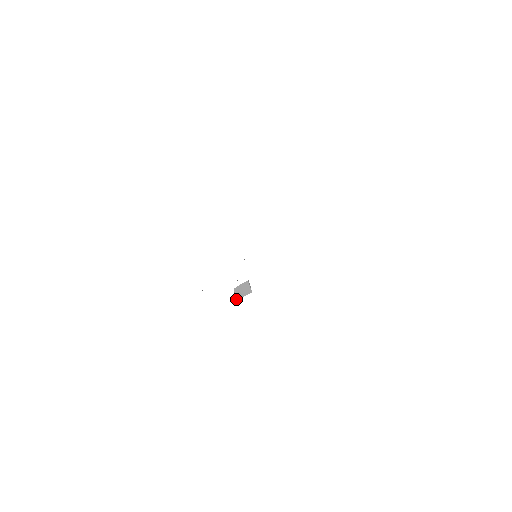
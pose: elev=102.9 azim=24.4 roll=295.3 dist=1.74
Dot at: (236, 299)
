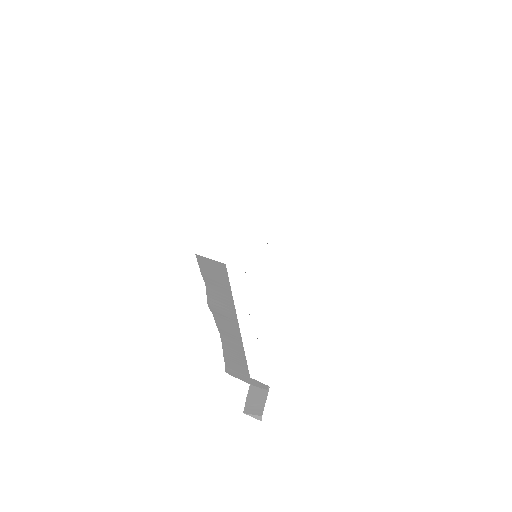
Dot at: (259, 419)
